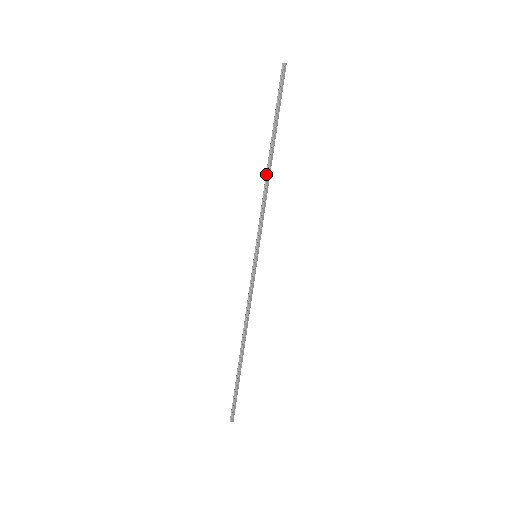
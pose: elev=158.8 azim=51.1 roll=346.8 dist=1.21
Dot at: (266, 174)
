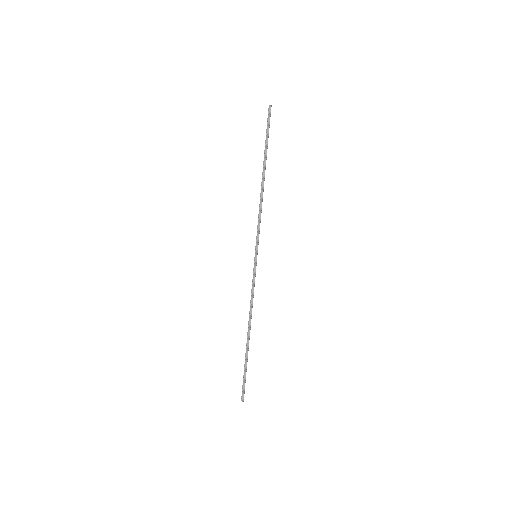
Dot at: (261, 190)
